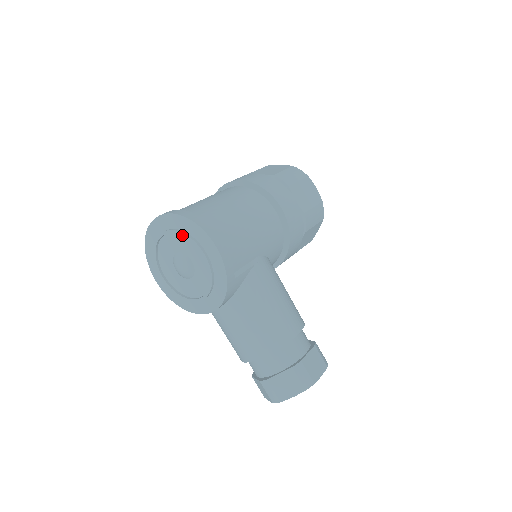
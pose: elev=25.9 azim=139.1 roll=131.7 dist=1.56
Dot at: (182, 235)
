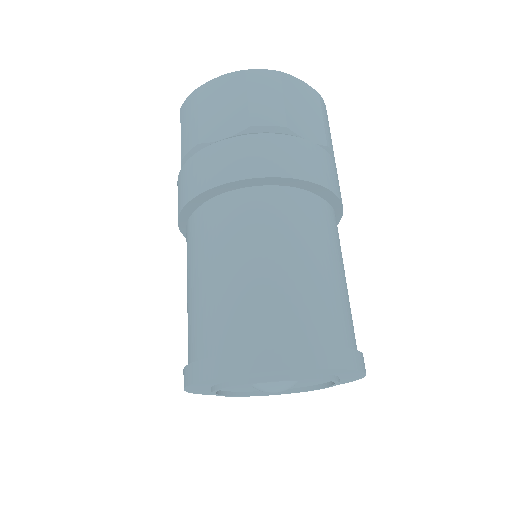
Dot at: occluded
